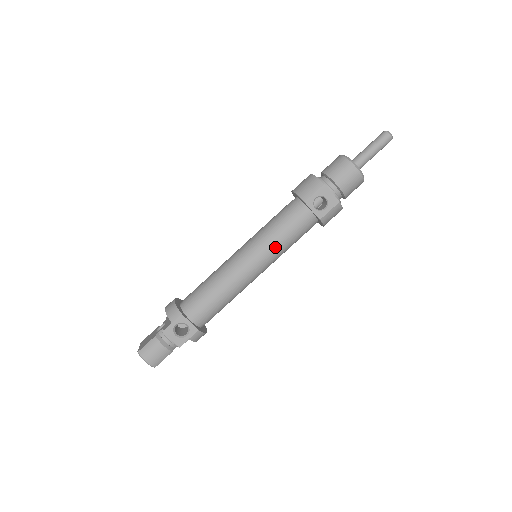
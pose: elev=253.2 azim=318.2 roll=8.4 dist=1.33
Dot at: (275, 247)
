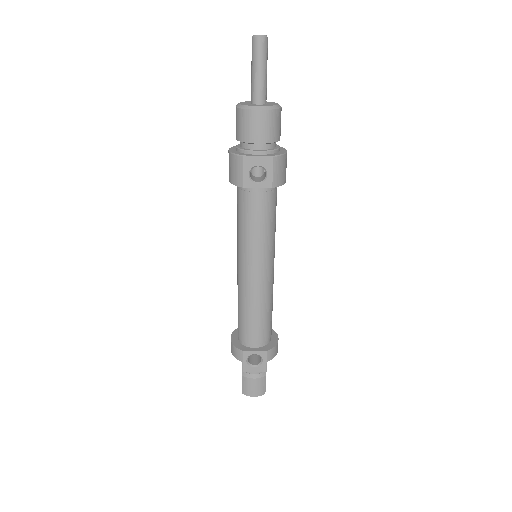
Dot at: (260, 243)
